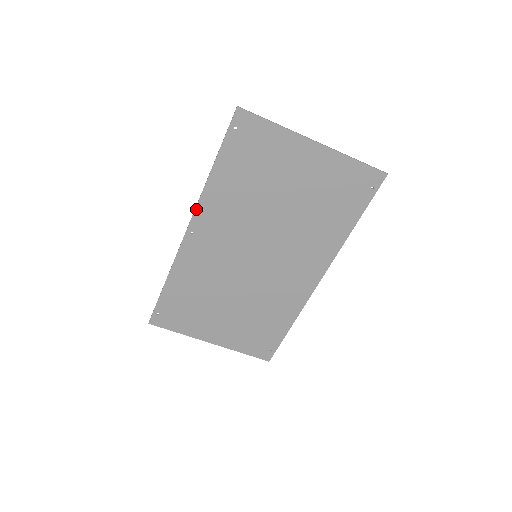
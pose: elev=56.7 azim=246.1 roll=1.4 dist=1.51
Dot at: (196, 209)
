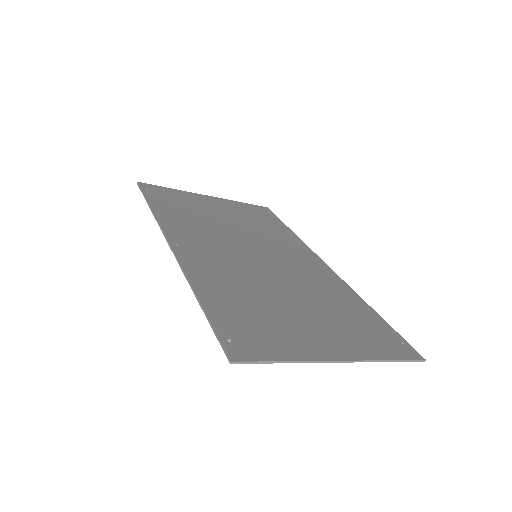
Dot at: (179, 263)
